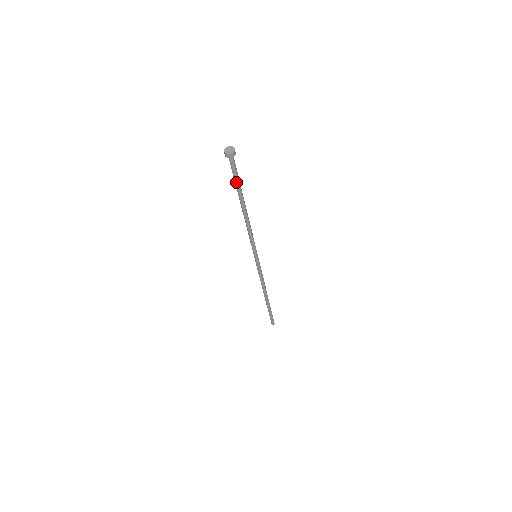
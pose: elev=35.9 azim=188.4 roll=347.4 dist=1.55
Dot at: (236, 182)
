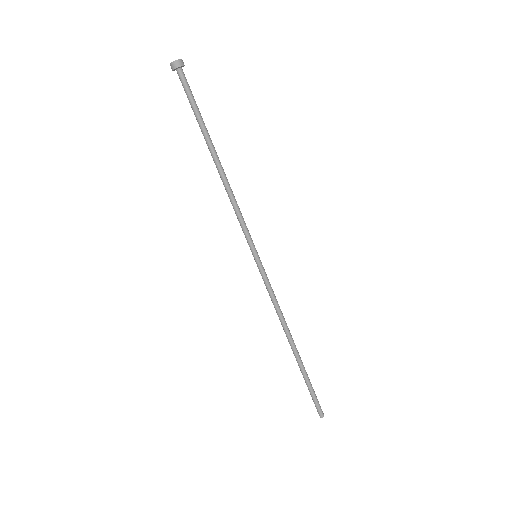
Dot at: (198, 111)
